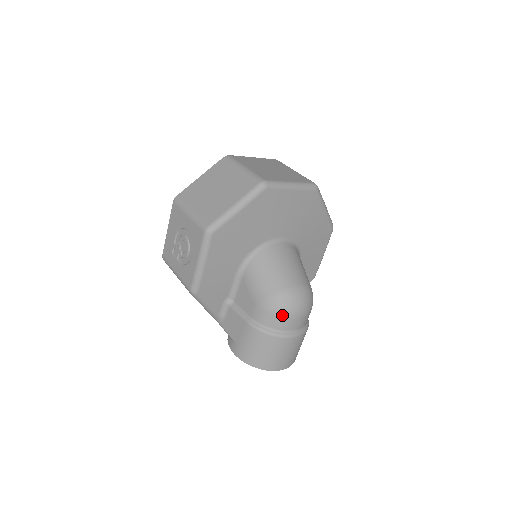
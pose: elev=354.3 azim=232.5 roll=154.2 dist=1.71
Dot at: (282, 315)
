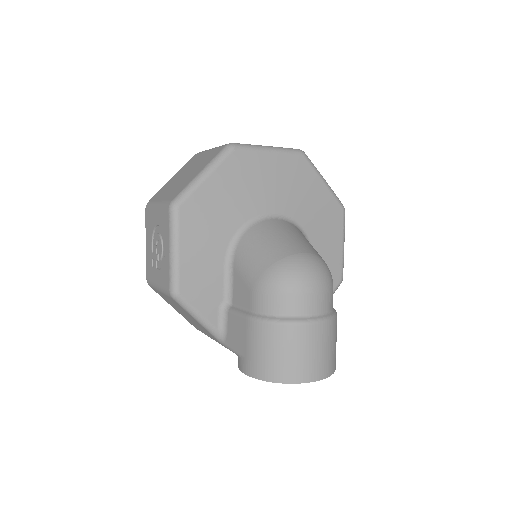
Dot at: (287, 291)
